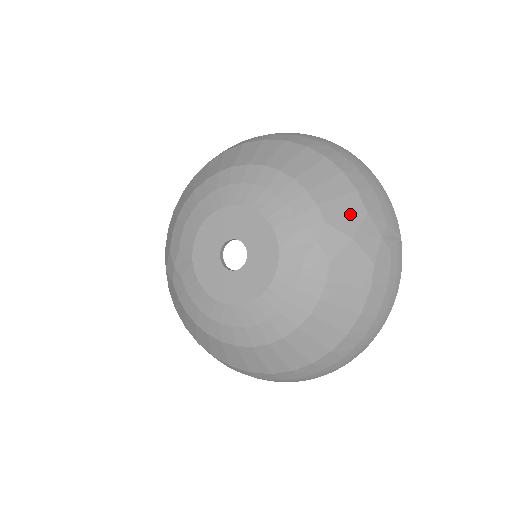
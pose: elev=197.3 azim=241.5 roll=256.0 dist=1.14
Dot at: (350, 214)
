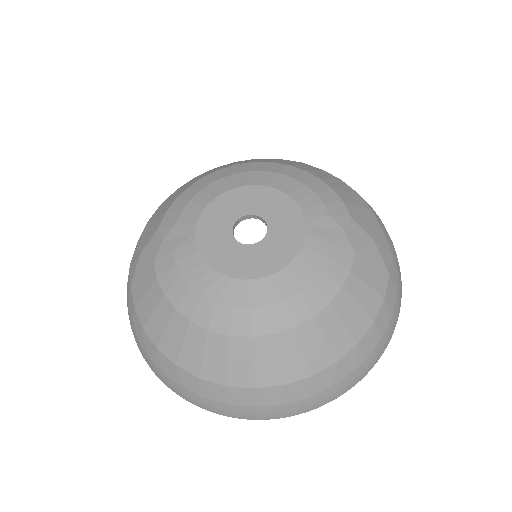
Dot at: (369, 222)
